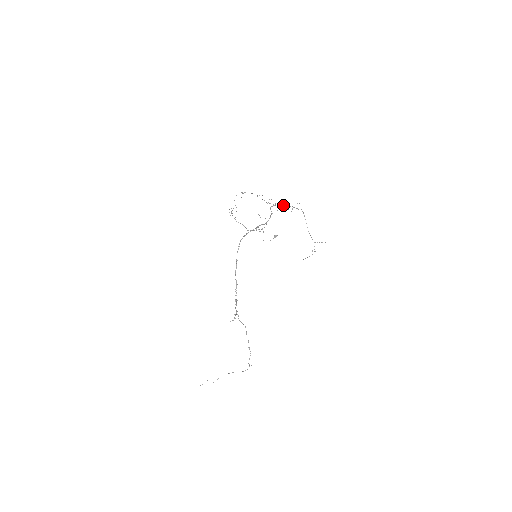
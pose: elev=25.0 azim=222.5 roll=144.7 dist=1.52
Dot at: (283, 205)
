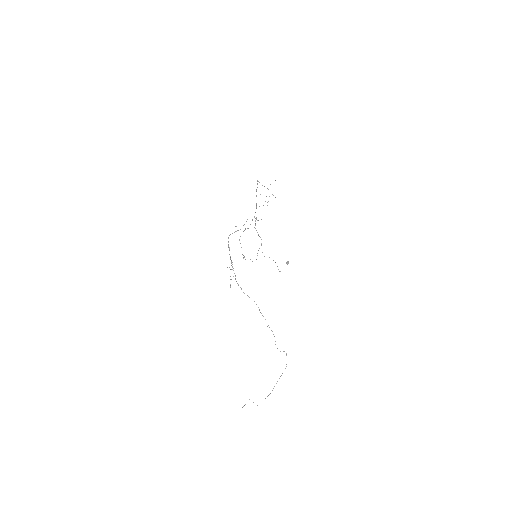
Dot at: (256, 203)
